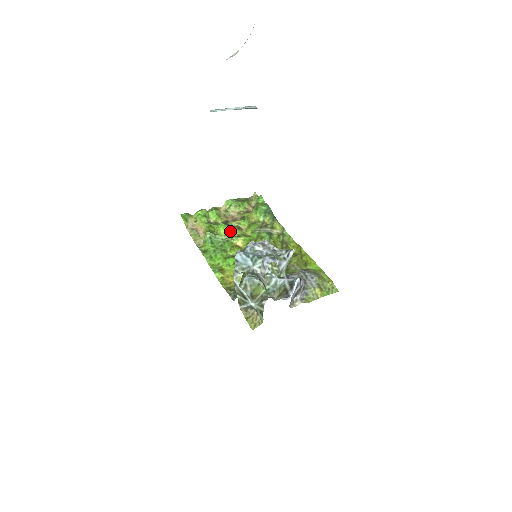
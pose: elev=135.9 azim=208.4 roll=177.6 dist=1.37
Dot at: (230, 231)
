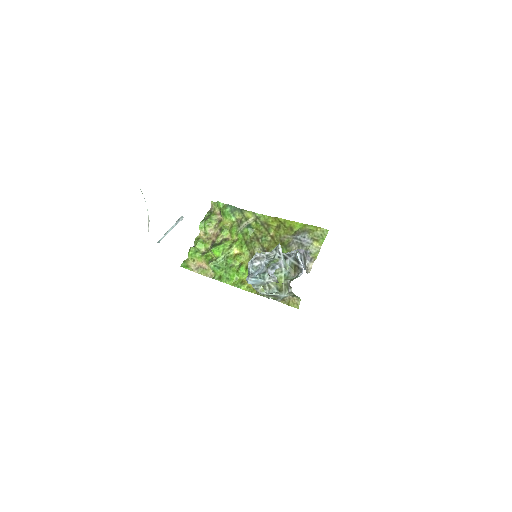
Dot at: (222, 248)
